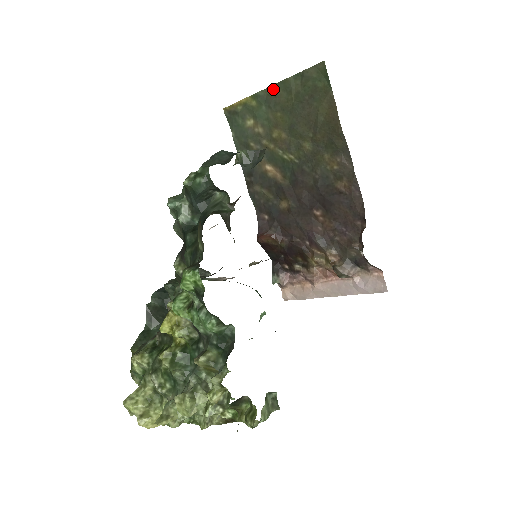
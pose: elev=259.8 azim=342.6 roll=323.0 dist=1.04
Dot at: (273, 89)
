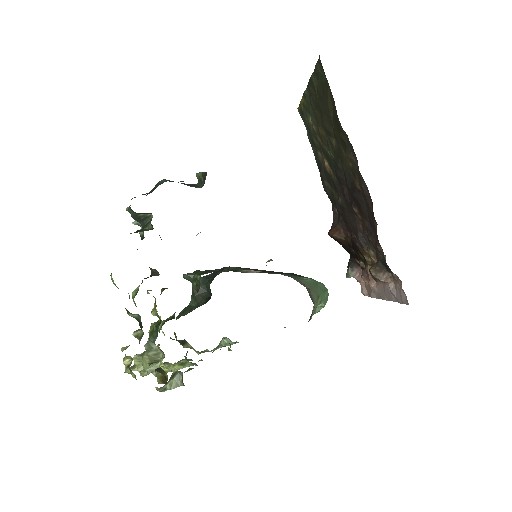
Dot at: (309, 88)
